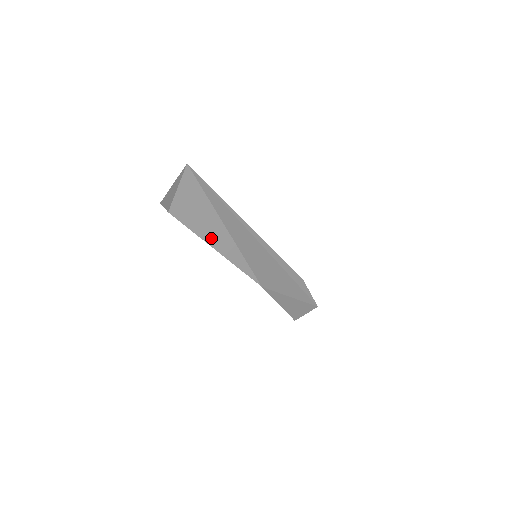
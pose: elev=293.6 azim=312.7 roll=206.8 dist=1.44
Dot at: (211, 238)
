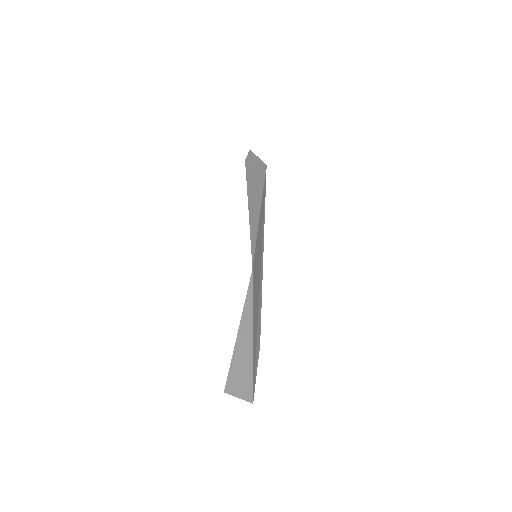
Dot at: (251, 198)
